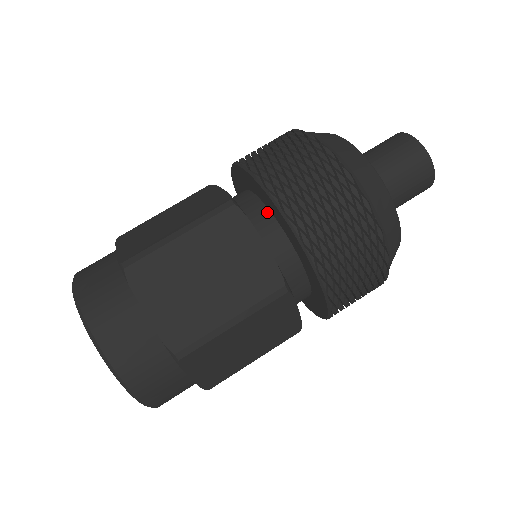
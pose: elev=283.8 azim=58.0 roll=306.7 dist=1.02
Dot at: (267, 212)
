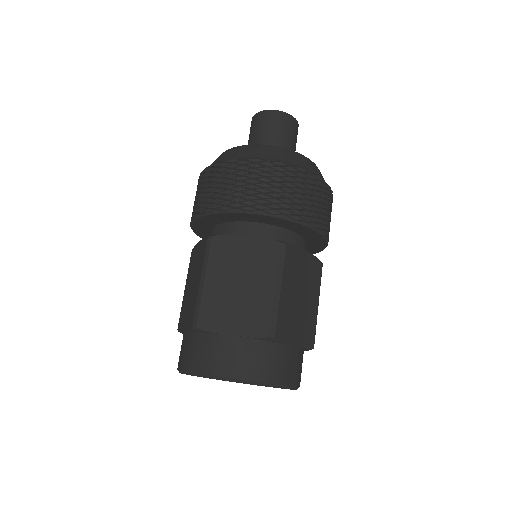
Dot at: (284, 230)
